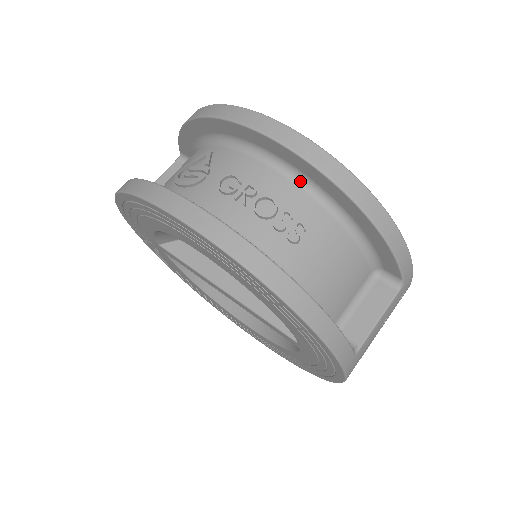
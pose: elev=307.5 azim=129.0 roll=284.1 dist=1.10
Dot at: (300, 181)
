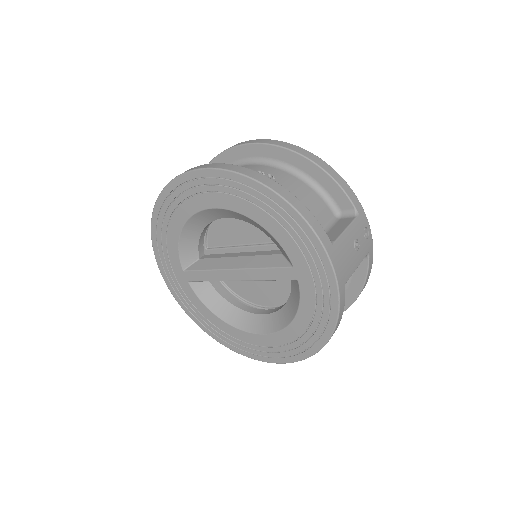
Dot at: (266, 164)
